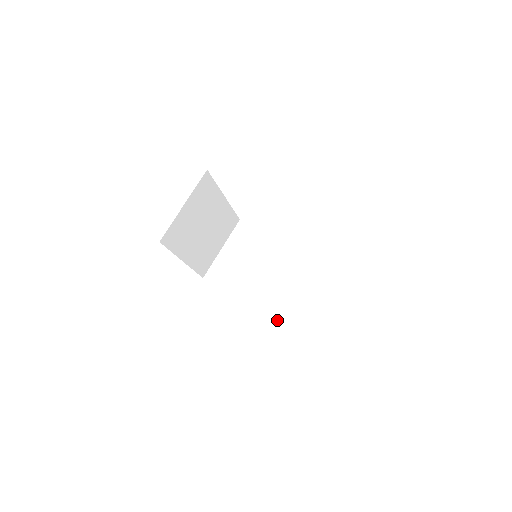
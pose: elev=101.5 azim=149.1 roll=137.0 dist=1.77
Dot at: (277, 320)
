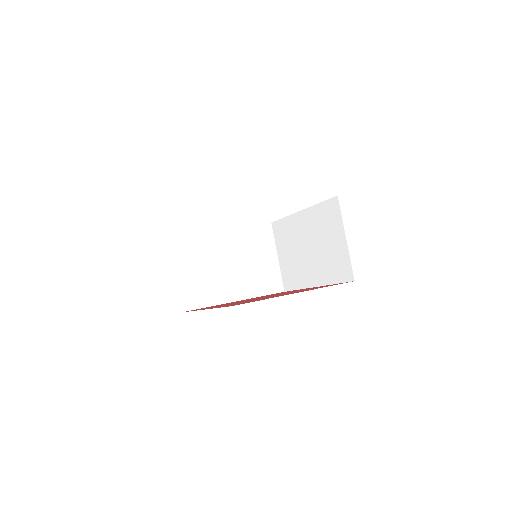
Dot at: (264, 295)
